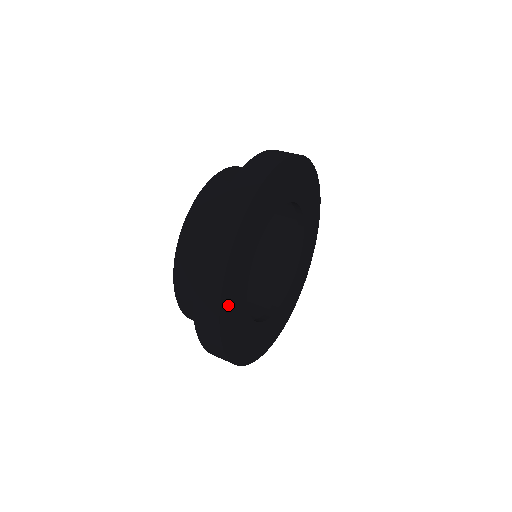
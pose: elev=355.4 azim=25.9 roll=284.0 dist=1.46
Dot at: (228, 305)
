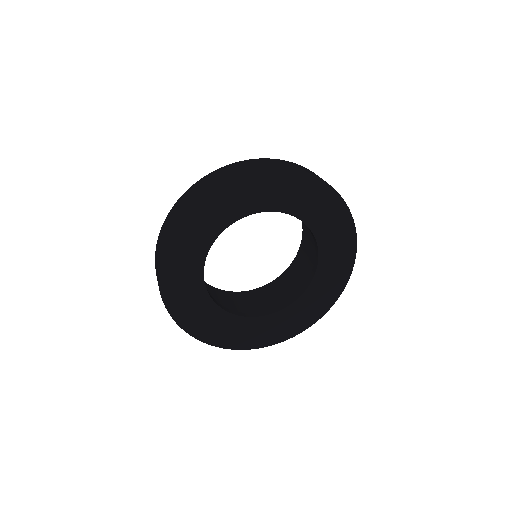
Dot at: (174, 291)
